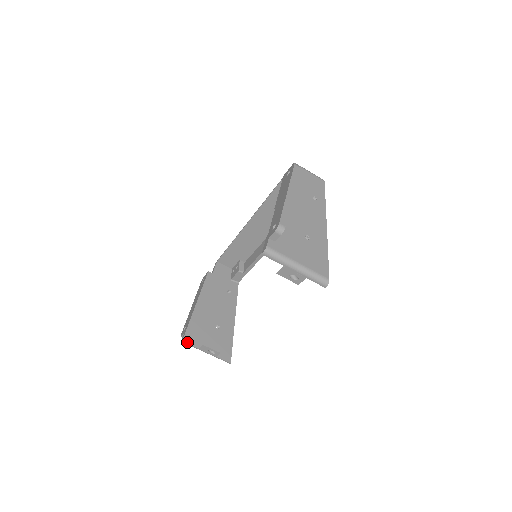
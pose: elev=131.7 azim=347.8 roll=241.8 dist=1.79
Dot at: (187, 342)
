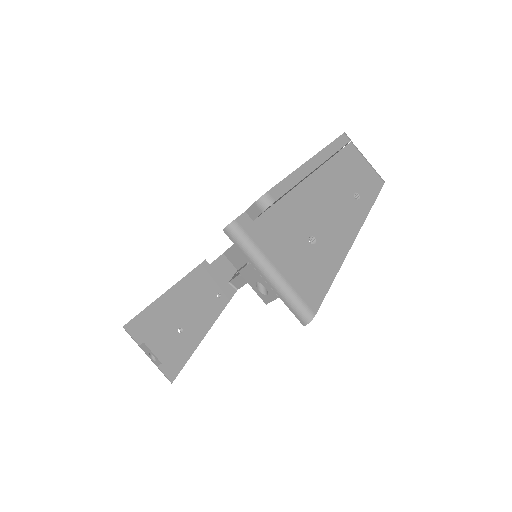
Dot at: (129, 330)
